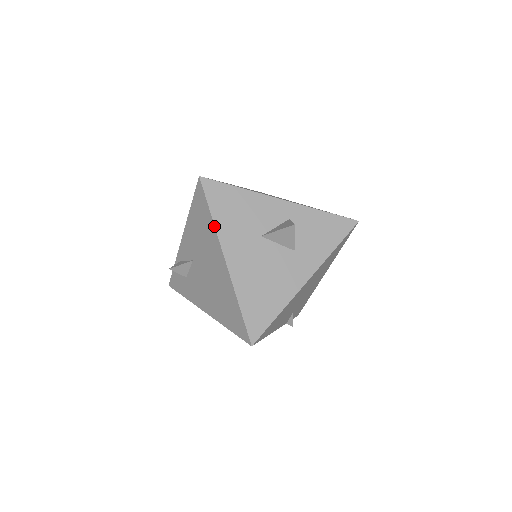
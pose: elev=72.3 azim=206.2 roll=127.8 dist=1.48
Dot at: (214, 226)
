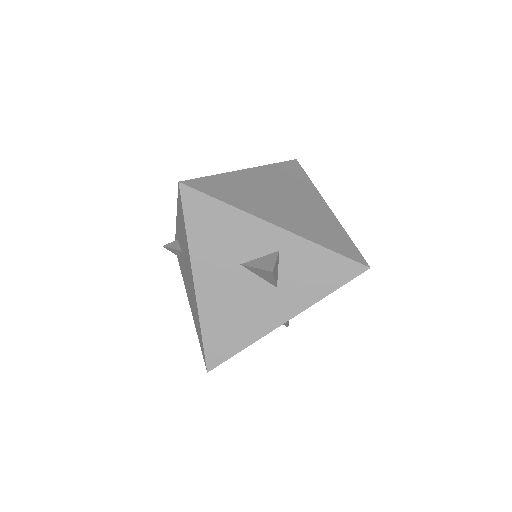
Dot at: (187, 243)
